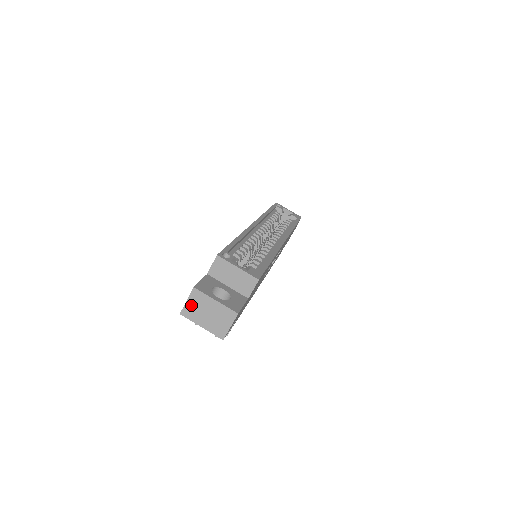
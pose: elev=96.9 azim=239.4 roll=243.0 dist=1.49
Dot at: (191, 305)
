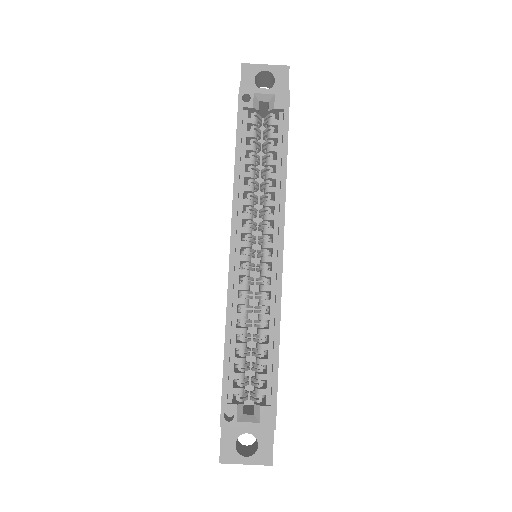
Dot at: occluded
